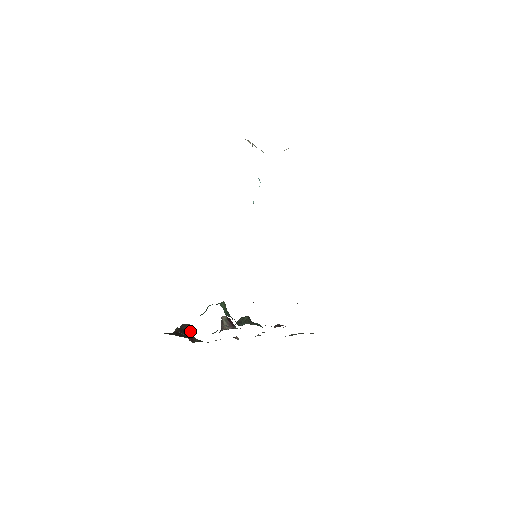
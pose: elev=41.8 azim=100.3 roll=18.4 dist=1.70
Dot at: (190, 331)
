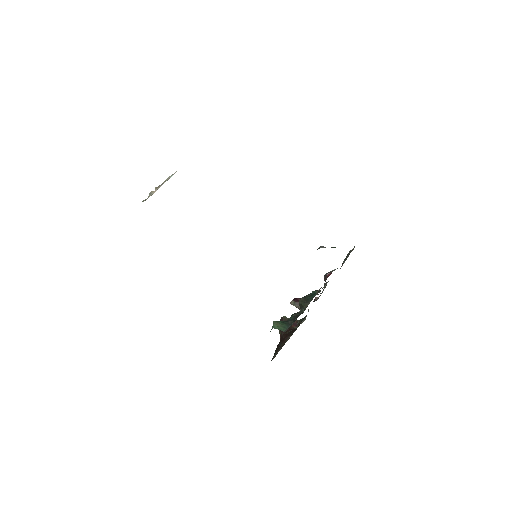
Dot at: occluded
